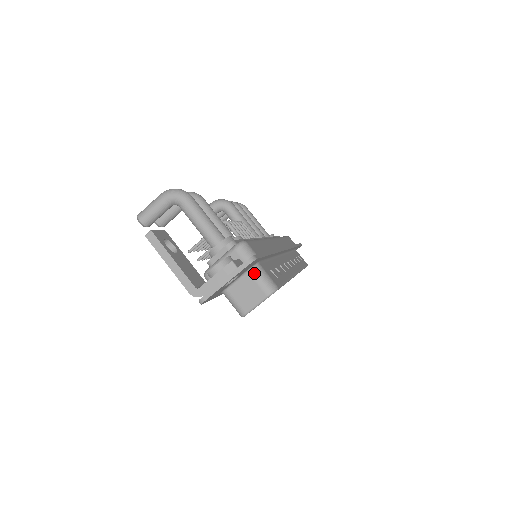
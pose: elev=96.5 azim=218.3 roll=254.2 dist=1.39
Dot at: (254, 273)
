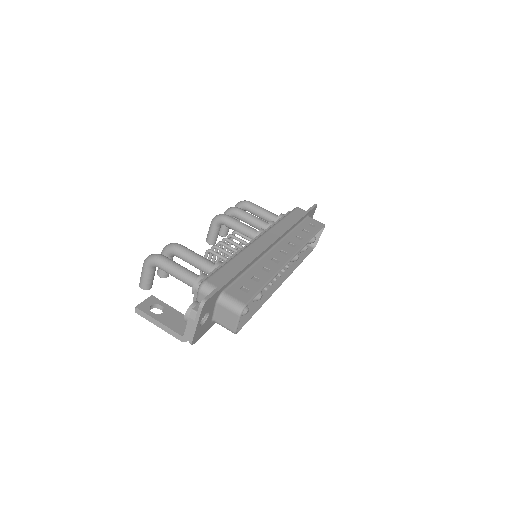
Dot at: (221, 303)
